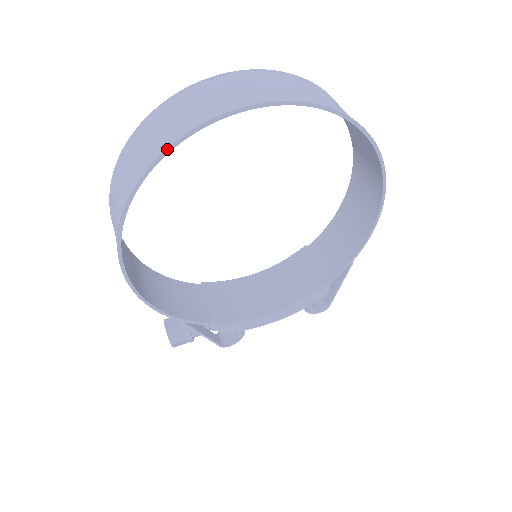
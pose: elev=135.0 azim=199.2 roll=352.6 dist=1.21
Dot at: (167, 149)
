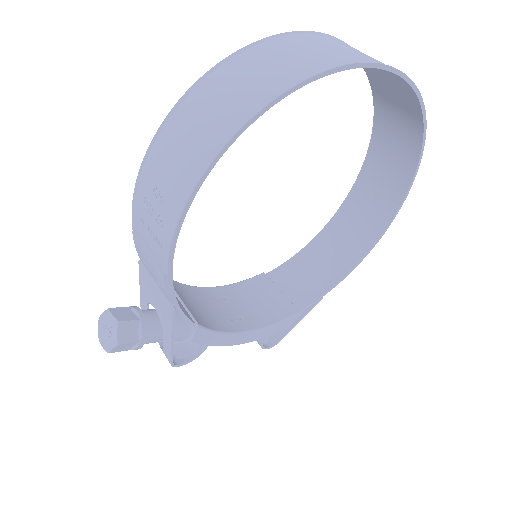
Dot at: (347, 65)
